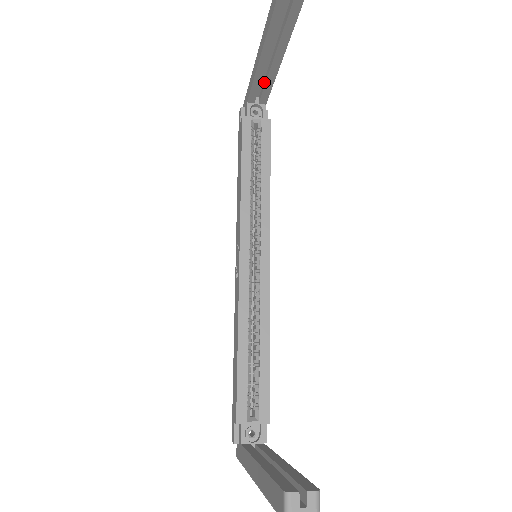
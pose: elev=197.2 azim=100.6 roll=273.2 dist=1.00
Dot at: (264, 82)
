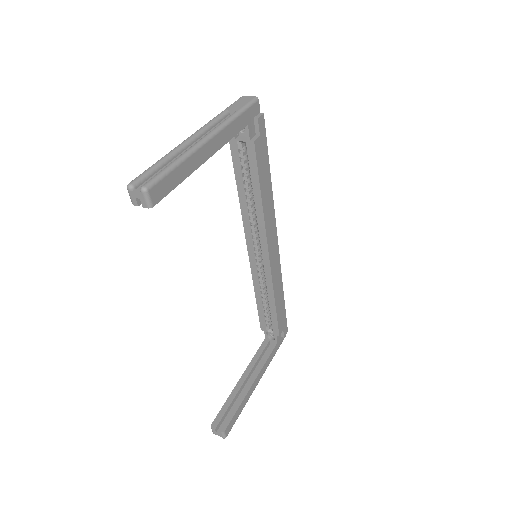
Dot at: occluded
